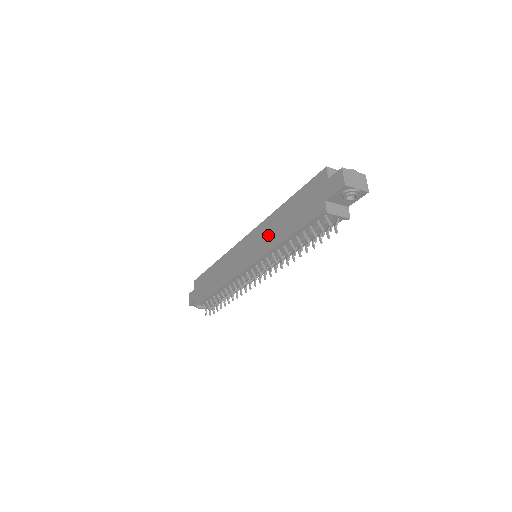
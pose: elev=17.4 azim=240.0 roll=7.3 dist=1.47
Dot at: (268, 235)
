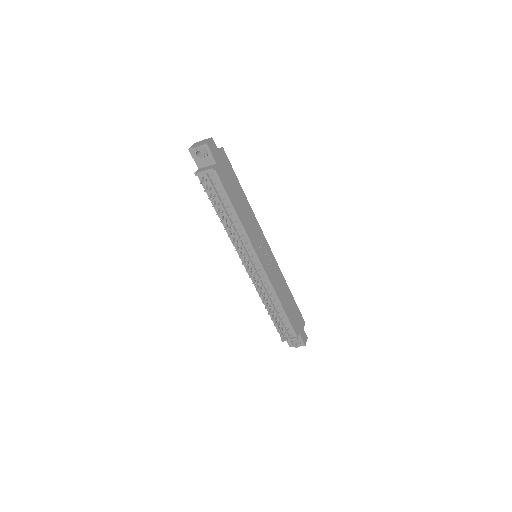
Dot at: occluded
